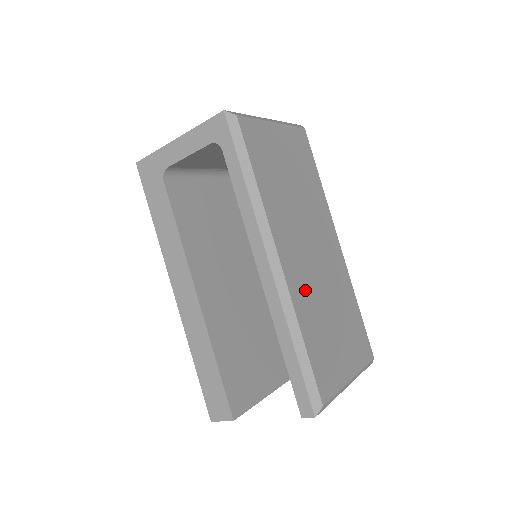
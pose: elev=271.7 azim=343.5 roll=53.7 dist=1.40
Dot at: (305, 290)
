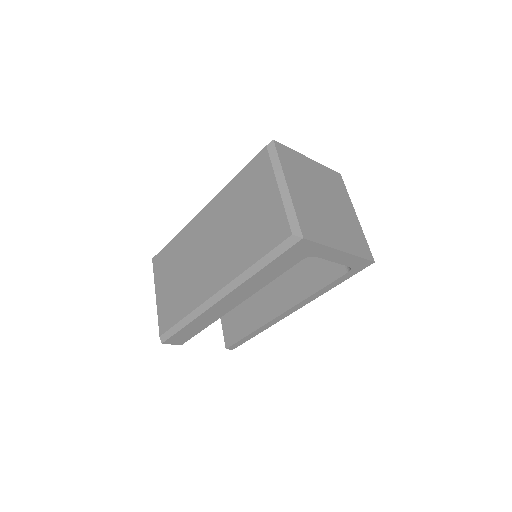
Dot at: occluded
